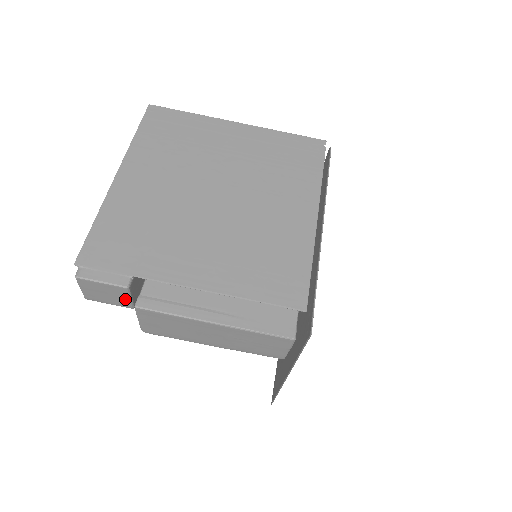
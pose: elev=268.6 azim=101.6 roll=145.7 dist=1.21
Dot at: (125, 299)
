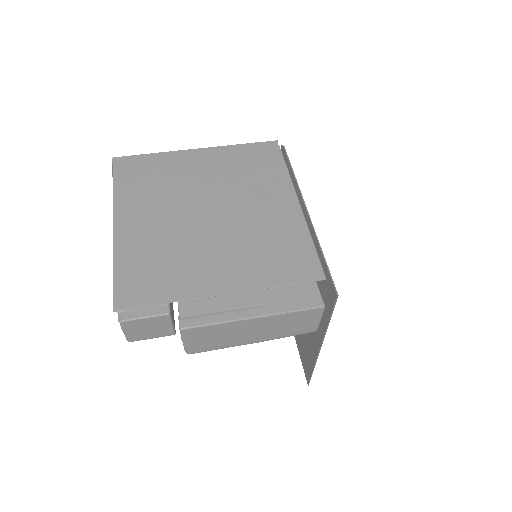
Dot at: (167, 327)
